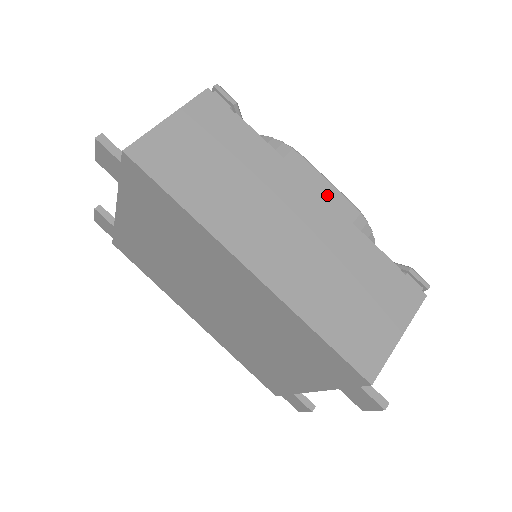
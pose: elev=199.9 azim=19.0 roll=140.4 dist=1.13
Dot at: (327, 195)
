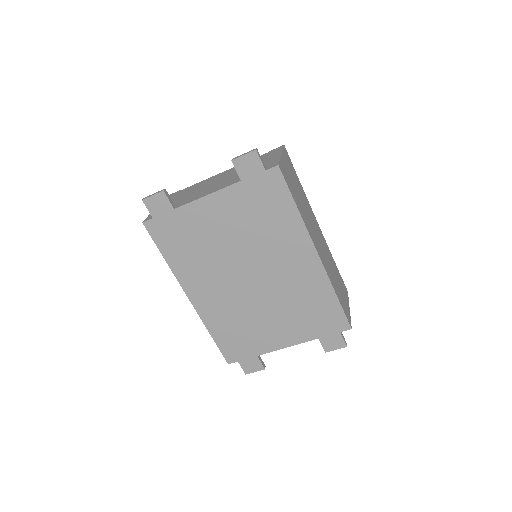
Dot at: occluded
